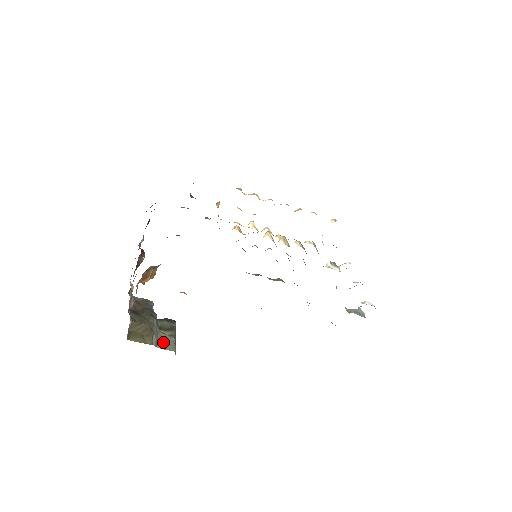
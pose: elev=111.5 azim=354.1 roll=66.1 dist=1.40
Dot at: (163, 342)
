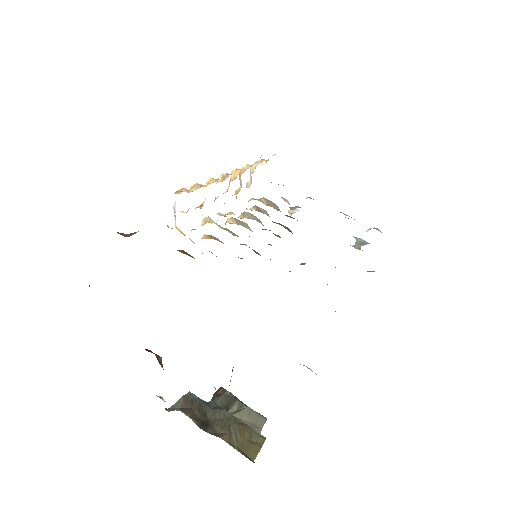
Dot at: (250, 423)
